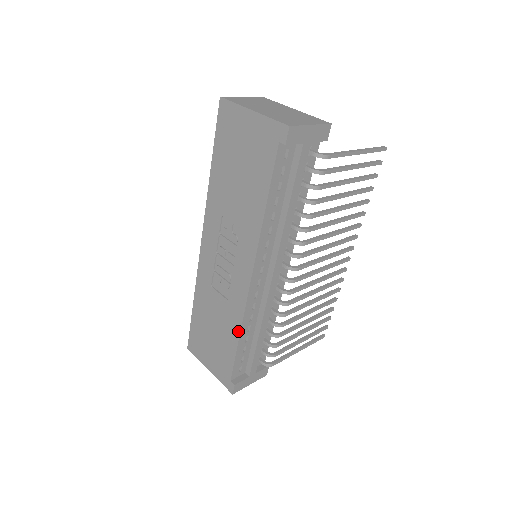
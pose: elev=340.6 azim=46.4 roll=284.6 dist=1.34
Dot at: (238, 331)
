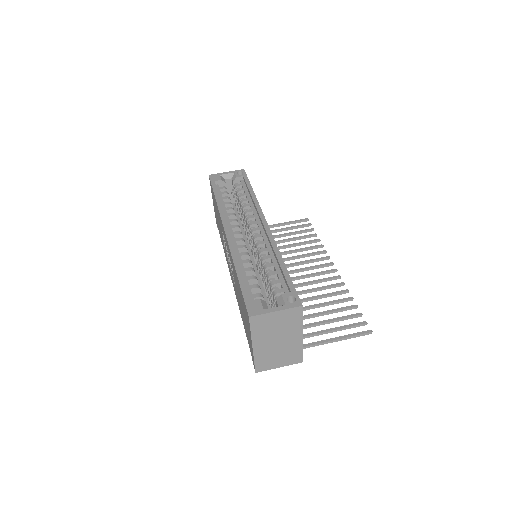
Dot at: occluded
